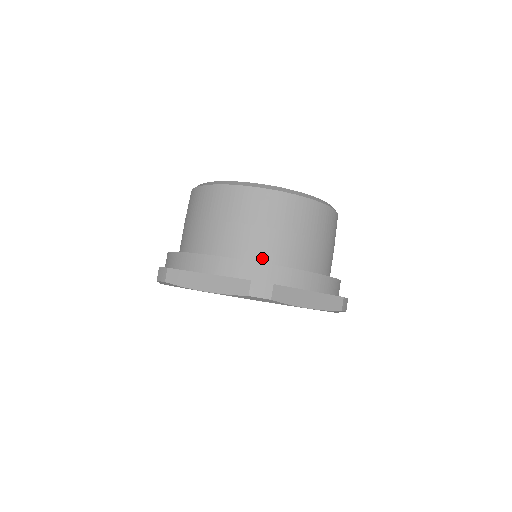
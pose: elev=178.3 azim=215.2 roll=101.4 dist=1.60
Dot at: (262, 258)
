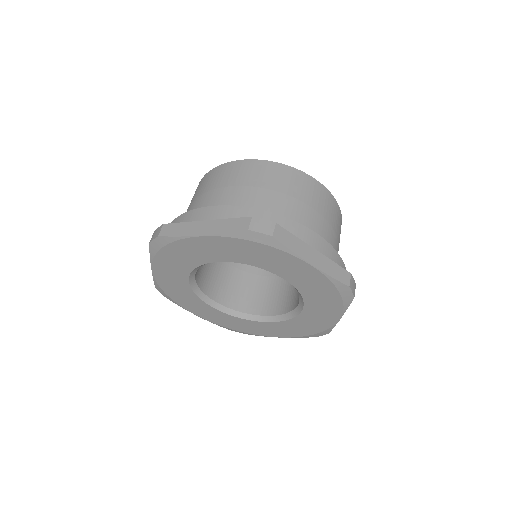
Dot at: occluded
